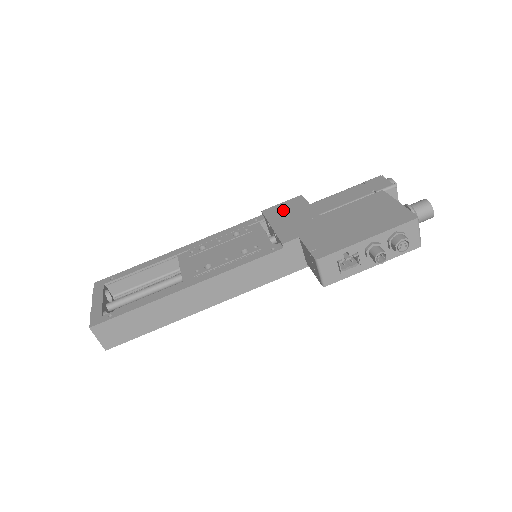
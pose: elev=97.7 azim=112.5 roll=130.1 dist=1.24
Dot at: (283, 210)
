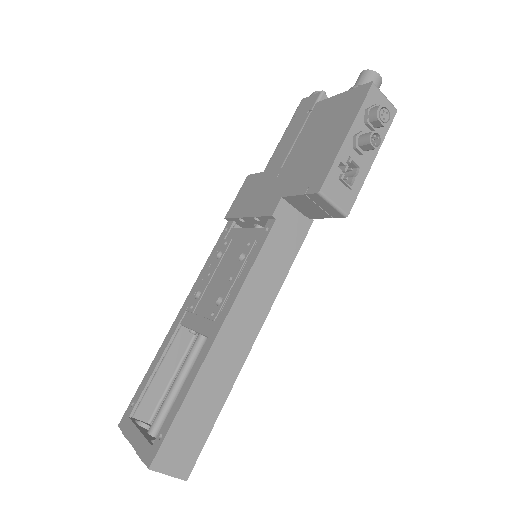
Dot at: (243, 198)
